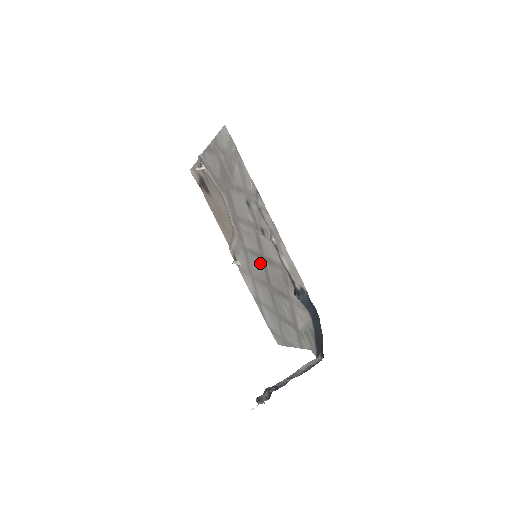
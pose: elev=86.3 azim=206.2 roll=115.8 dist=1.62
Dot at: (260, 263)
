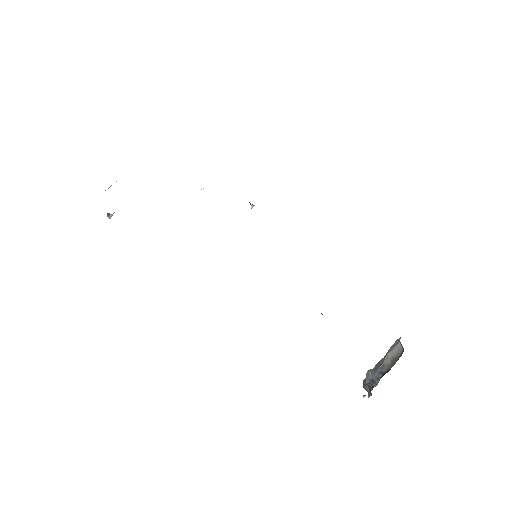
Dot at: occluded
